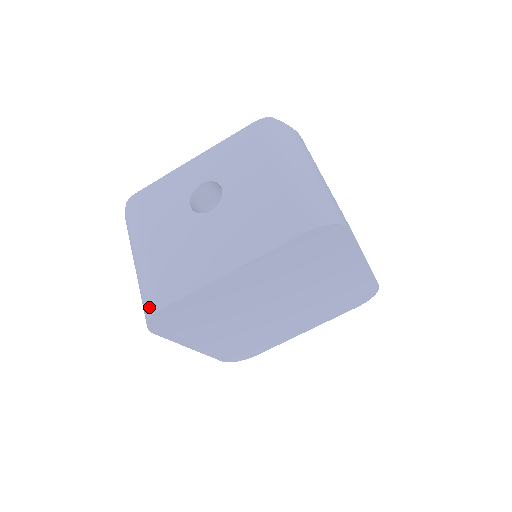
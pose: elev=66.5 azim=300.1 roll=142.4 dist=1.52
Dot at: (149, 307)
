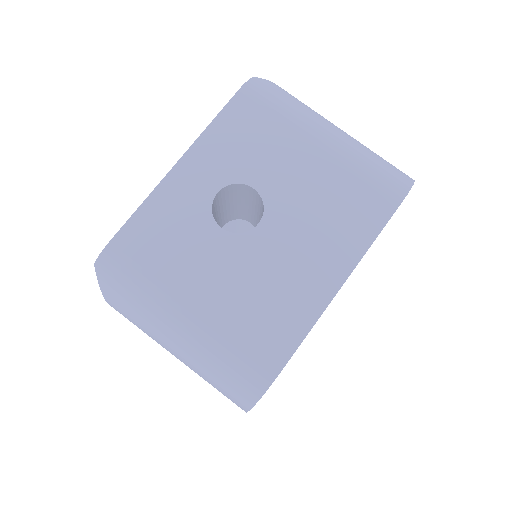
Dot at: (252, 384)
